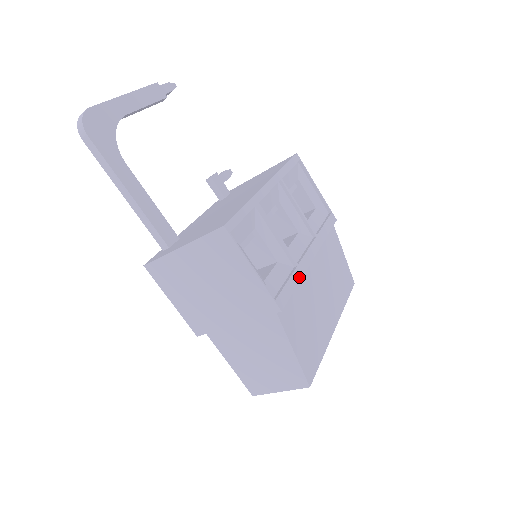
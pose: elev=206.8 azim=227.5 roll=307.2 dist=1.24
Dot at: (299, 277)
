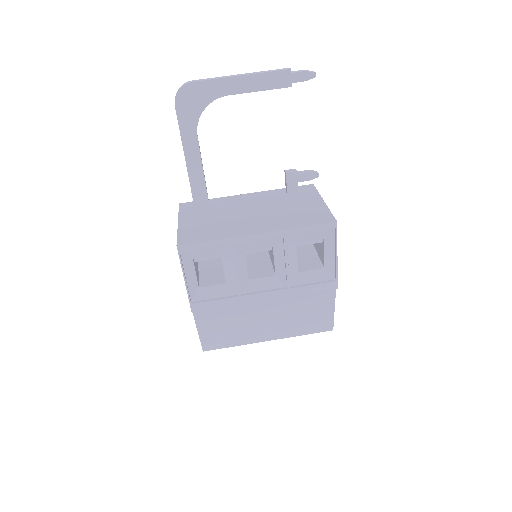
Dot at: (233, 303)
